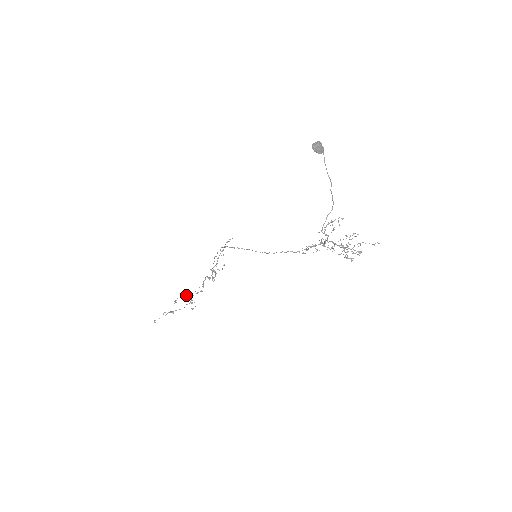
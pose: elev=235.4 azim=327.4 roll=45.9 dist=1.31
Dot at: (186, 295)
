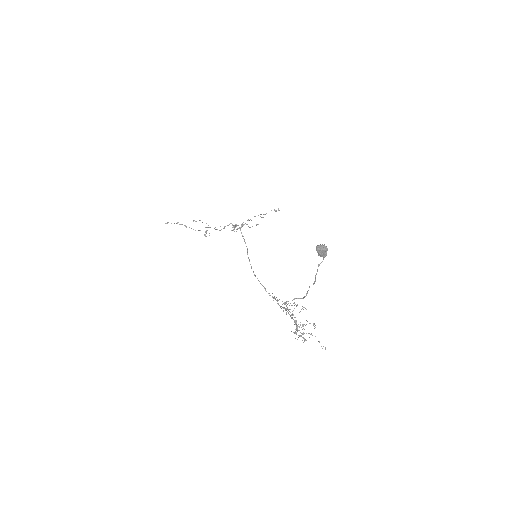
Dot at: occluded
